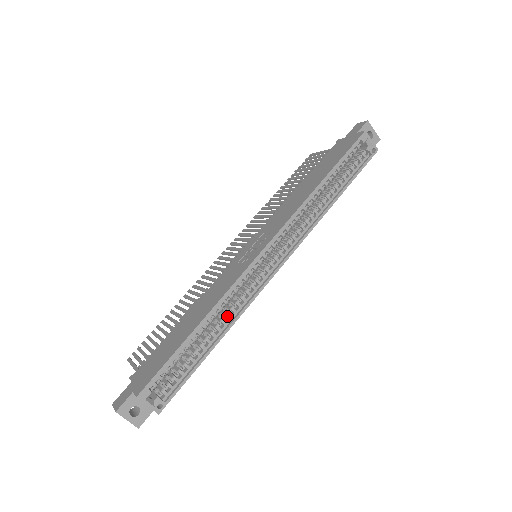
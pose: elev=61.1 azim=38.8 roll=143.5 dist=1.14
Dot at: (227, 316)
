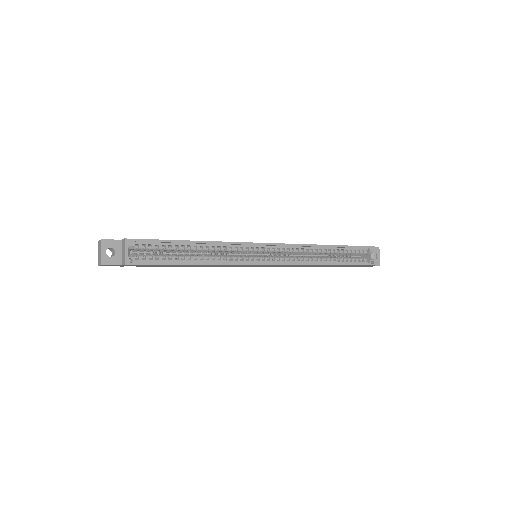
Dot at: (216, 257)
